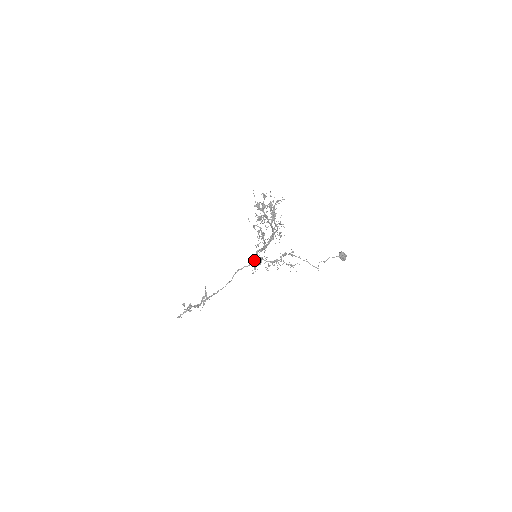
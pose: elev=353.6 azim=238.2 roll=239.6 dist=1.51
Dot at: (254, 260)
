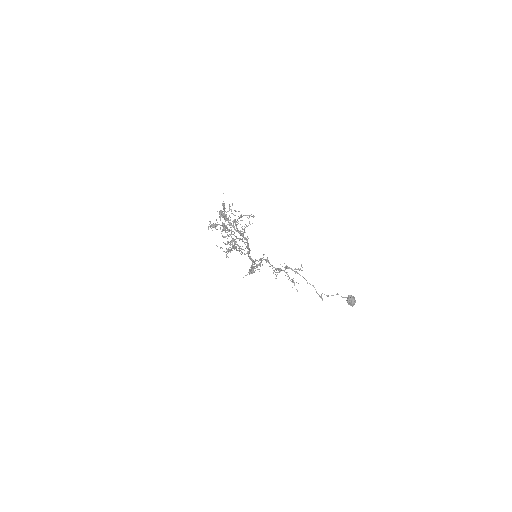
Dot at: (250, 259)
